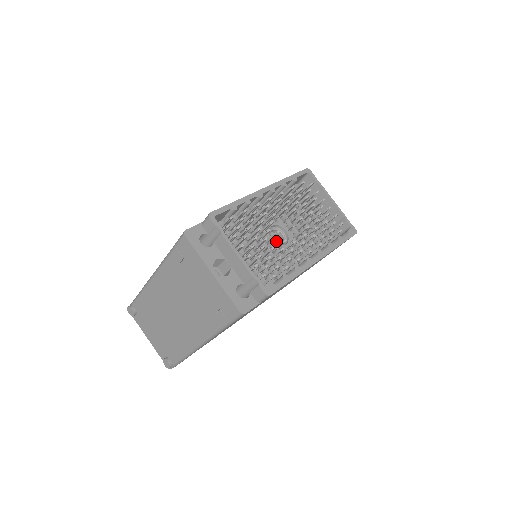
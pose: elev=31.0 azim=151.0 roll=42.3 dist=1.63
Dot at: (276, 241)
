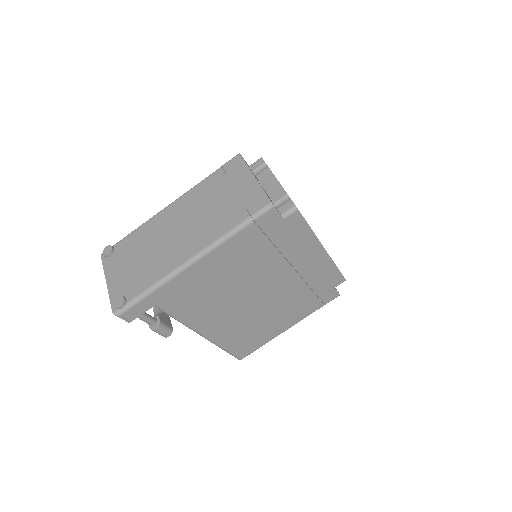
Dot at: occluded
